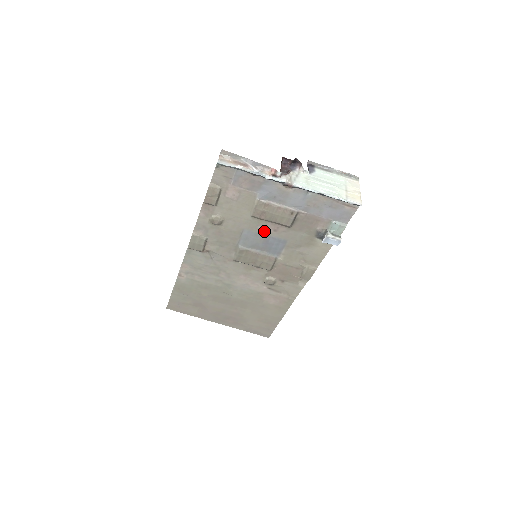
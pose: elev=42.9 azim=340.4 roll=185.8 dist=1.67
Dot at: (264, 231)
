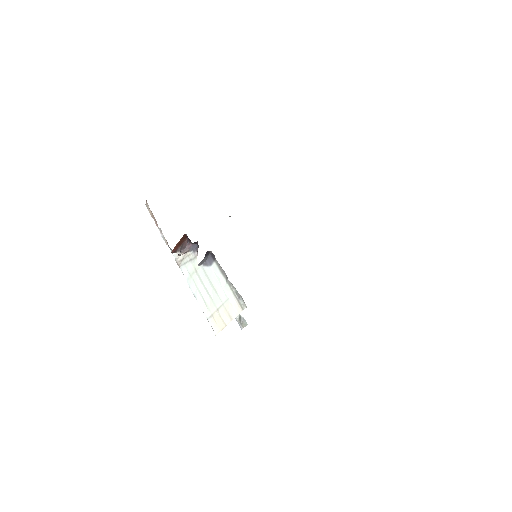
Dot at: occluded
